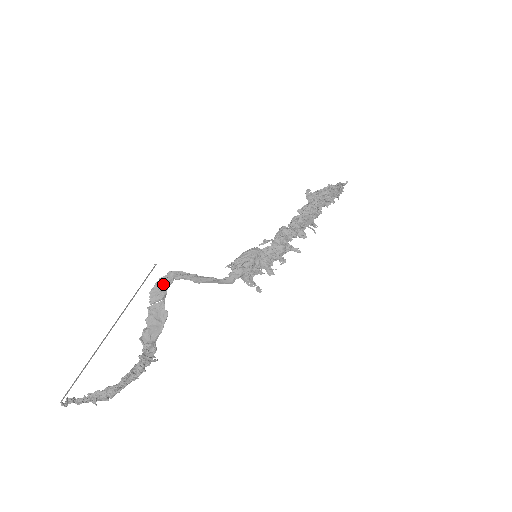
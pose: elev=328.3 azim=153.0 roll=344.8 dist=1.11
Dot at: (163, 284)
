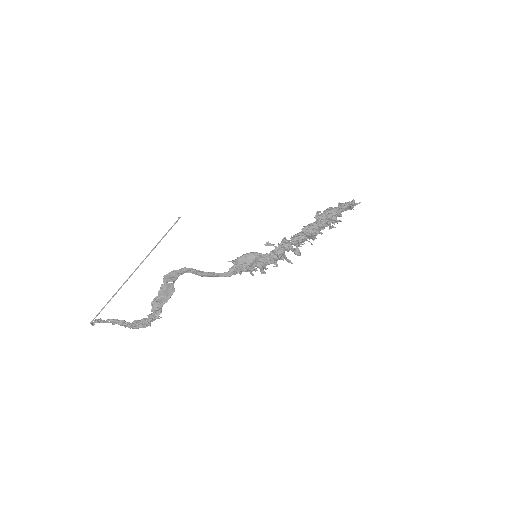
Dot at: (175, 274)
